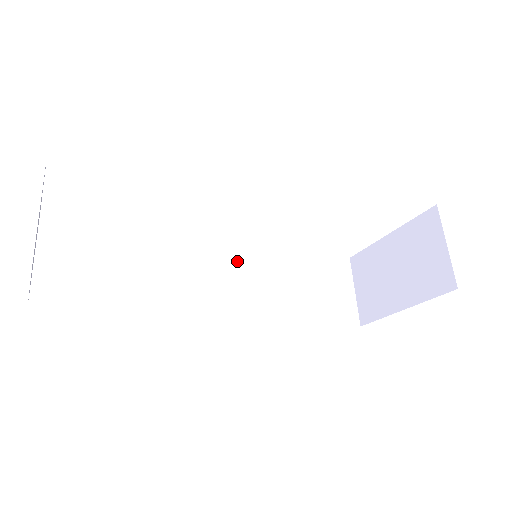
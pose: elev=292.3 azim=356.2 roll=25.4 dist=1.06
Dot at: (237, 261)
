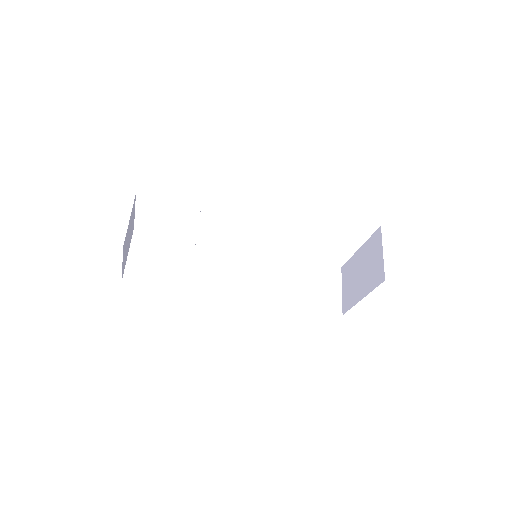
Dot at: (253, 263)
